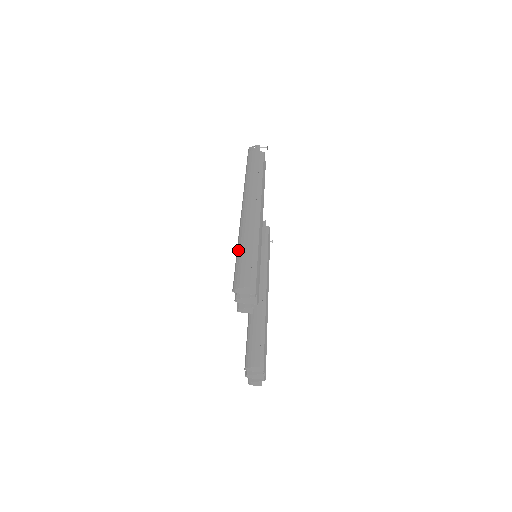
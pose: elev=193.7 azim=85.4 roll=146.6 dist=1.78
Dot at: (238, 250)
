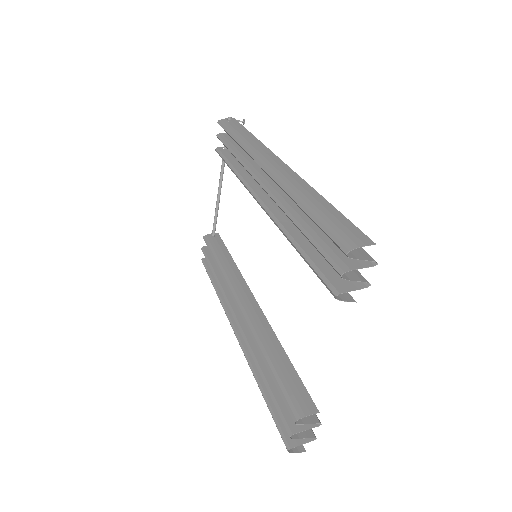
Dot at: (307, 207)
